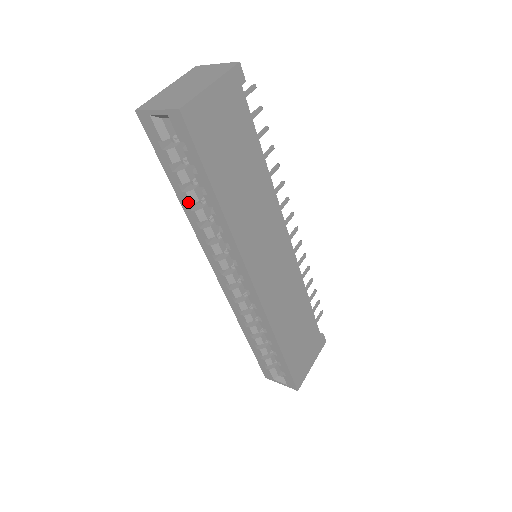
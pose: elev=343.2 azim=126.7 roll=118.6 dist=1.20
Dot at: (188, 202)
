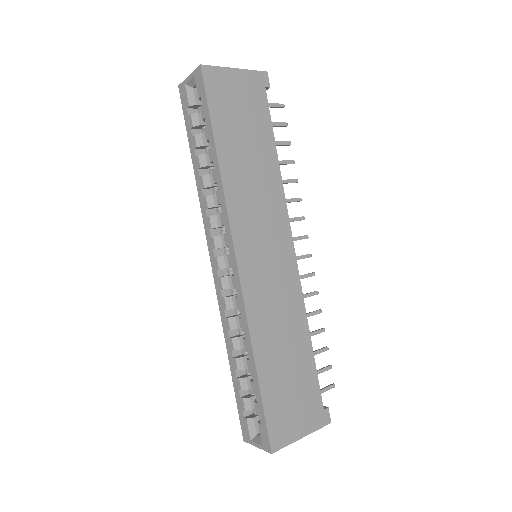
Dot at: (199, 167)
